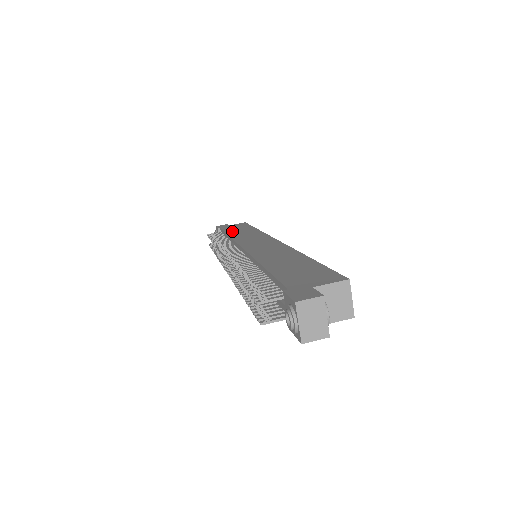
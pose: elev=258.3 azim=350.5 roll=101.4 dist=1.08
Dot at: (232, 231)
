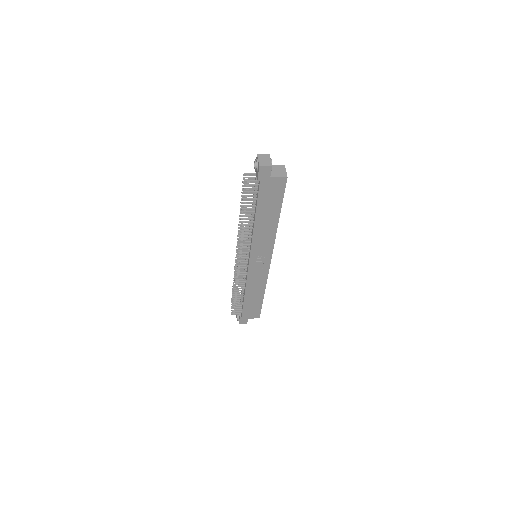
Dot at: occluded
